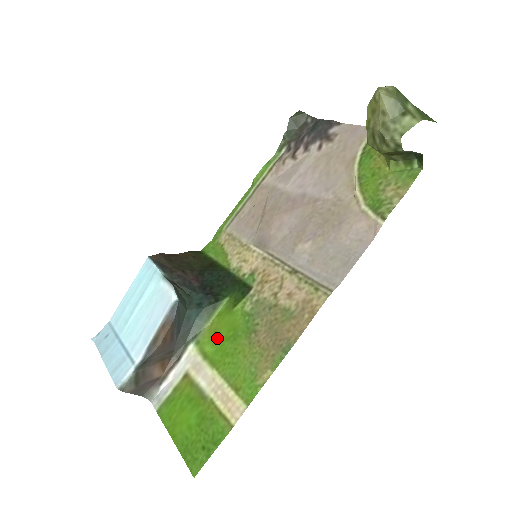
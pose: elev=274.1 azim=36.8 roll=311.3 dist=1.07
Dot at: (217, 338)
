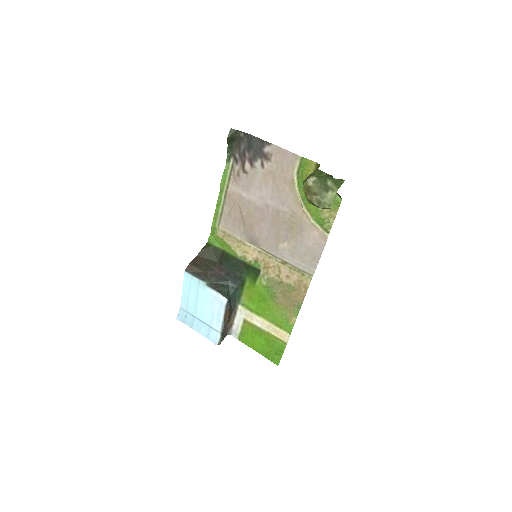
Dot at: (253, 301)
